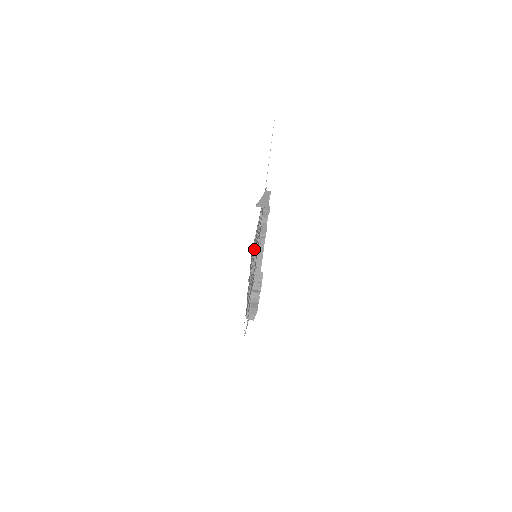
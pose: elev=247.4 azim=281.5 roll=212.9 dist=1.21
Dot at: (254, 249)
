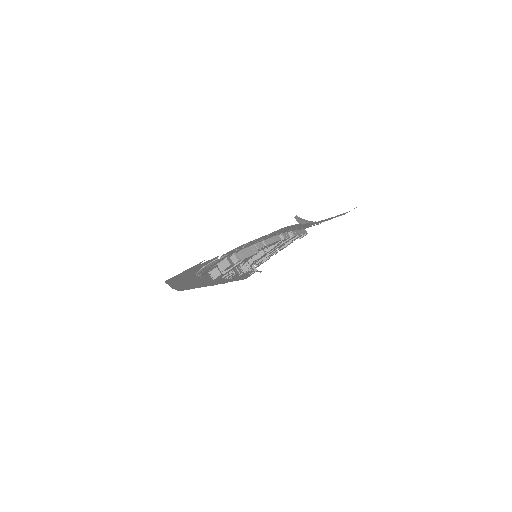
Dot at: occluded
